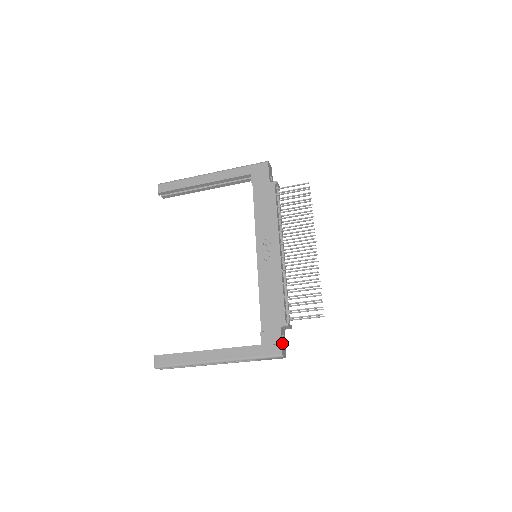
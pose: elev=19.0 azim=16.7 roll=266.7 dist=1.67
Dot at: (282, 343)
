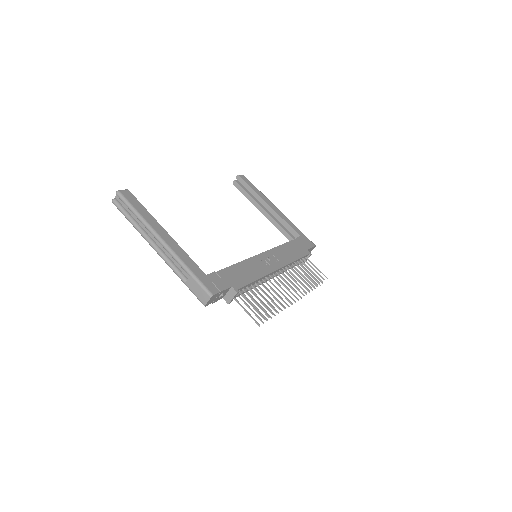
Dot at: (220, 293)
